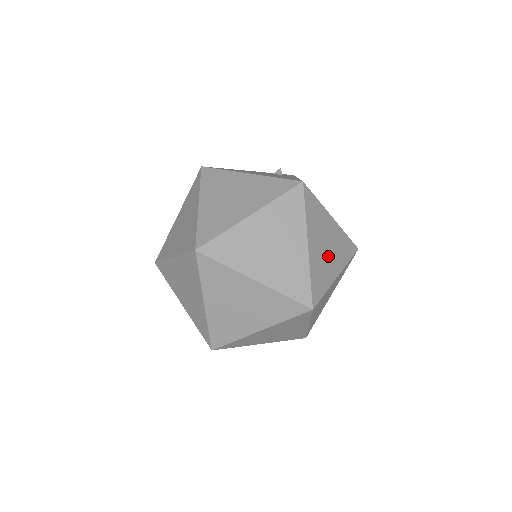
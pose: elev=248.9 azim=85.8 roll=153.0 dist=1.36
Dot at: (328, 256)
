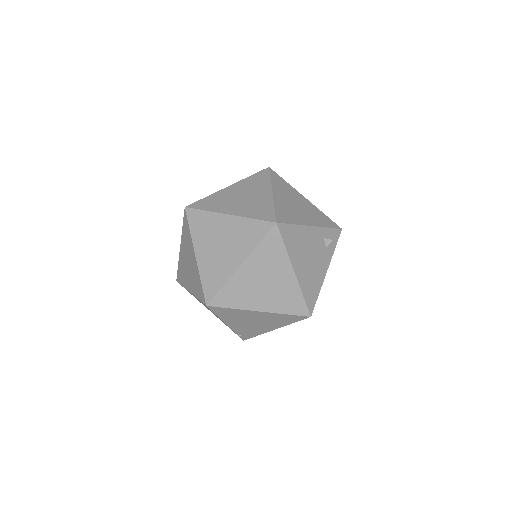
Dot at: occluded
